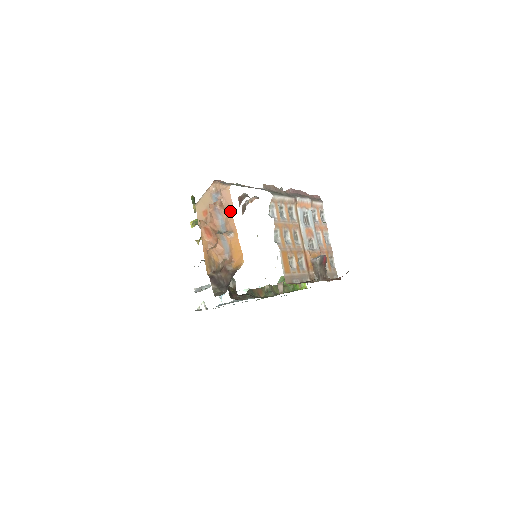
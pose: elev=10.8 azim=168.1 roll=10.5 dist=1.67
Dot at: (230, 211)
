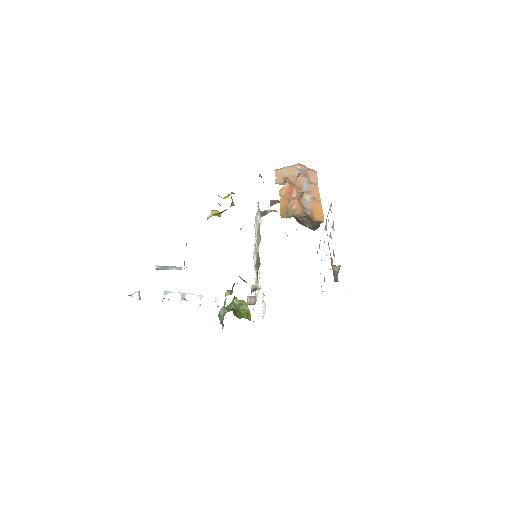
Dot at: (316, 185)
